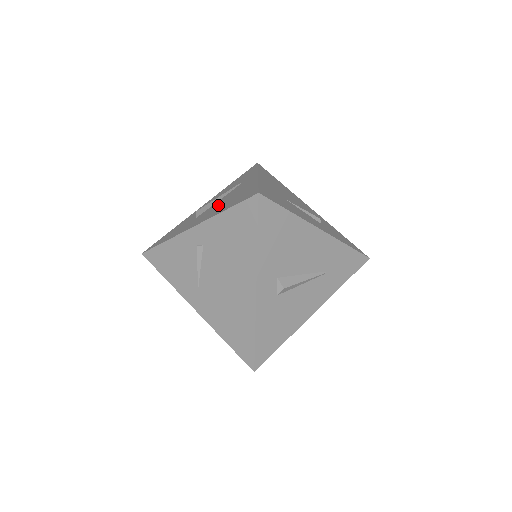
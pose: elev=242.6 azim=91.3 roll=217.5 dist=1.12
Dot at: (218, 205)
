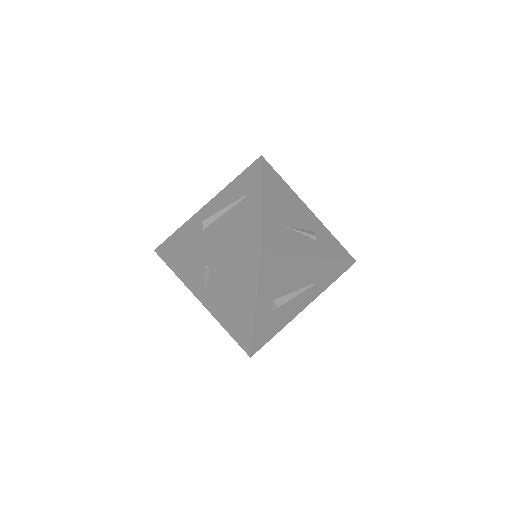
Dot at: (224, 228)
